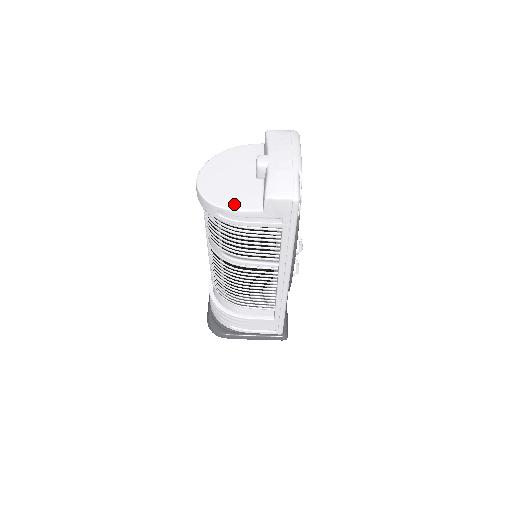
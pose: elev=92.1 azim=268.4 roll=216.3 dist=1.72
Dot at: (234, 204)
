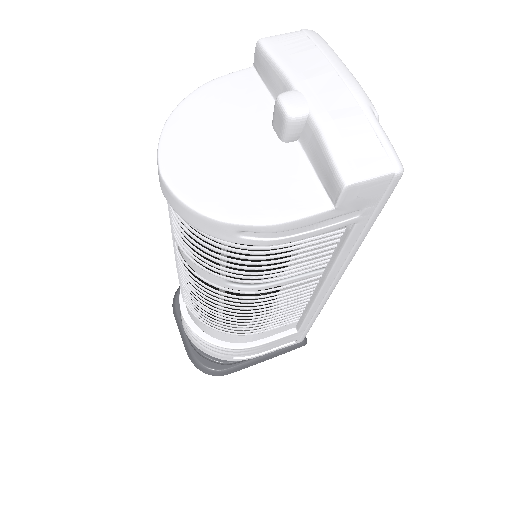
Dot at: (271, 210)
